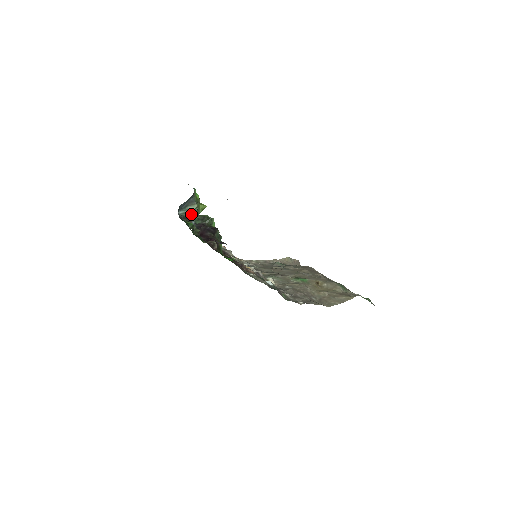
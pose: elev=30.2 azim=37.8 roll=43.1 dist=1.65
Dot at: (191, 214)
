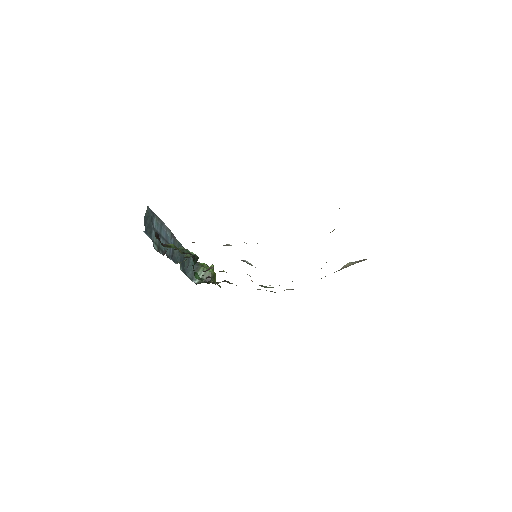
Dot at: (205, 277)
